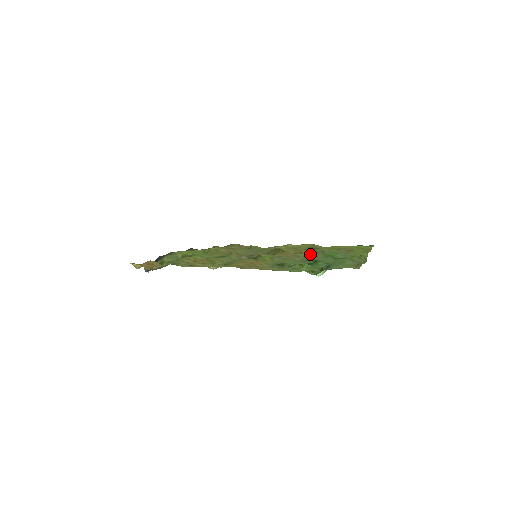
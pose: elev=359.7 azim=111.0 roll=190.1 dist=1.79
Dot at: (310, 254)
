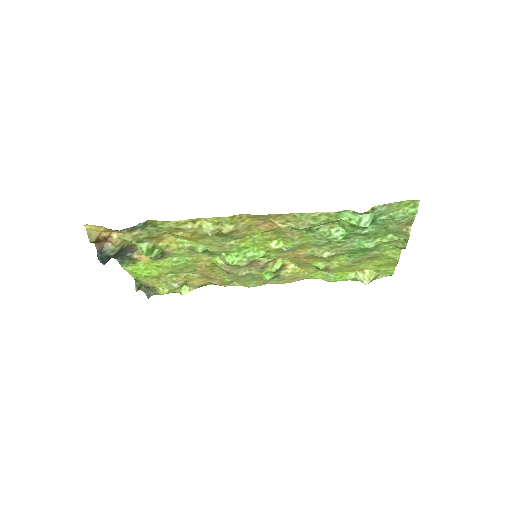
Dot at: (326, 258)
